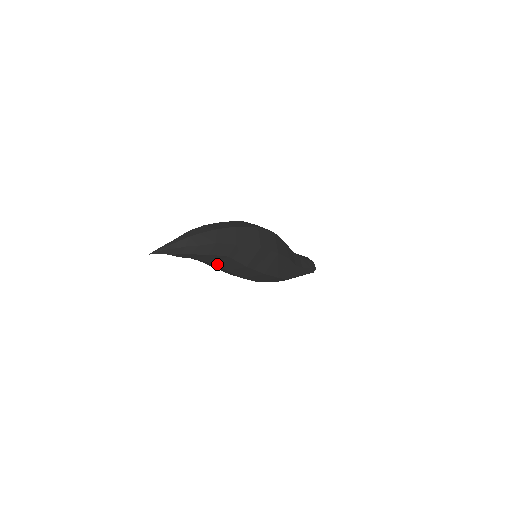
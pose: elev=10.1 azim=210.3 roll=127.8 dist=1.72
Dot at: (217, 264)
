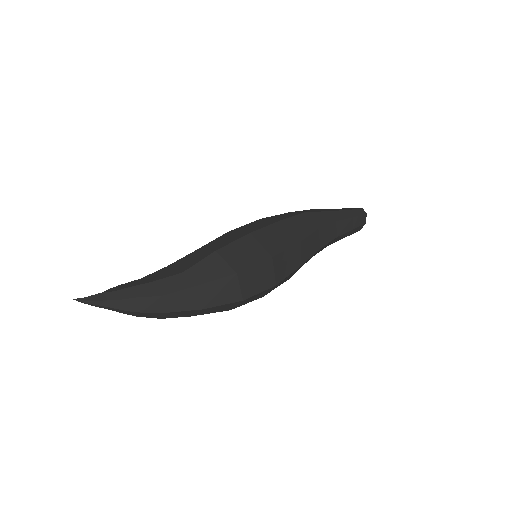
Dot at: occluded
